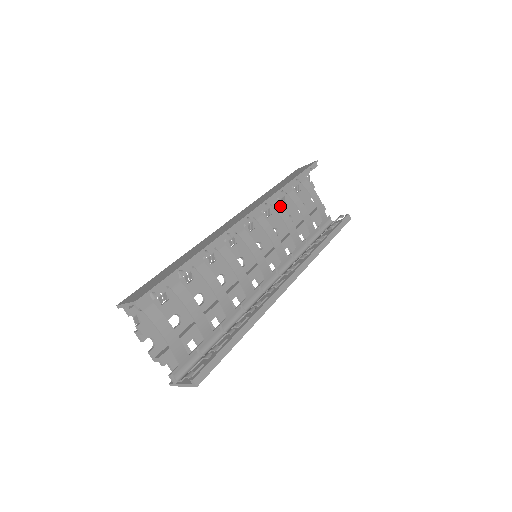
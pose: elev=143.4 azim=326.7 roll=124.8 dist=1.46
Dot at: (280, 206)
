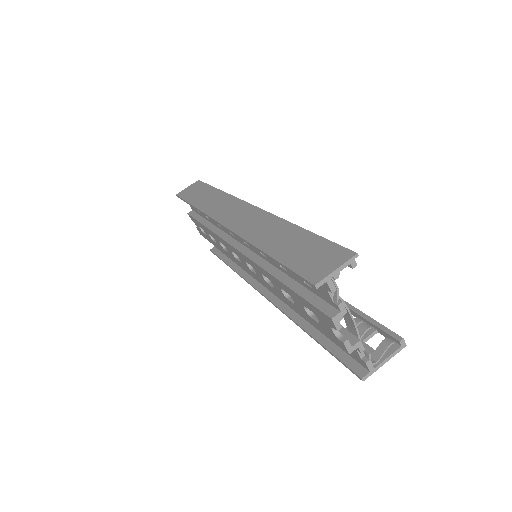
Dot at: occluded
